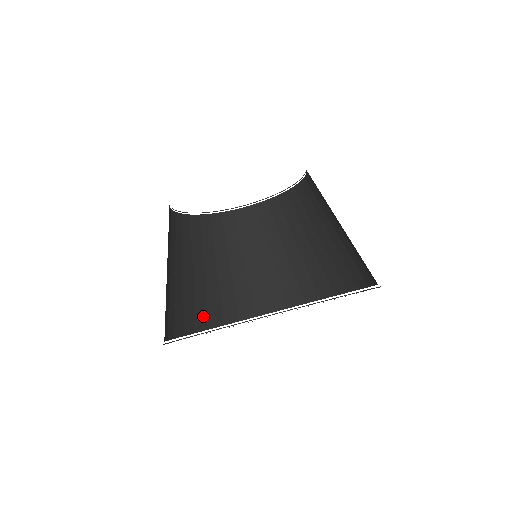
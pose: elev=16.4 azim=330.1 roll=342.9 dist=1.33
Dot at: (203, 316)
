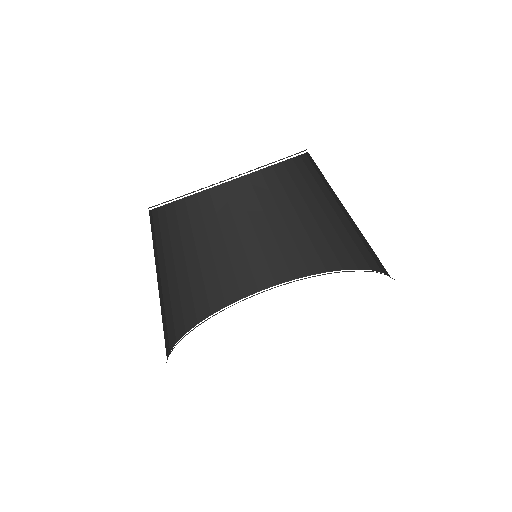
Dot at: (166, 338)
